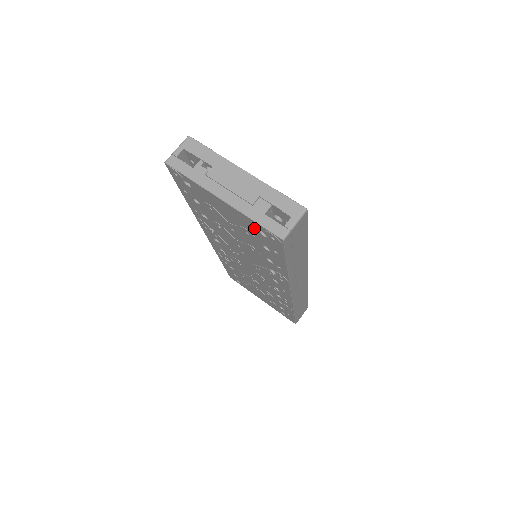
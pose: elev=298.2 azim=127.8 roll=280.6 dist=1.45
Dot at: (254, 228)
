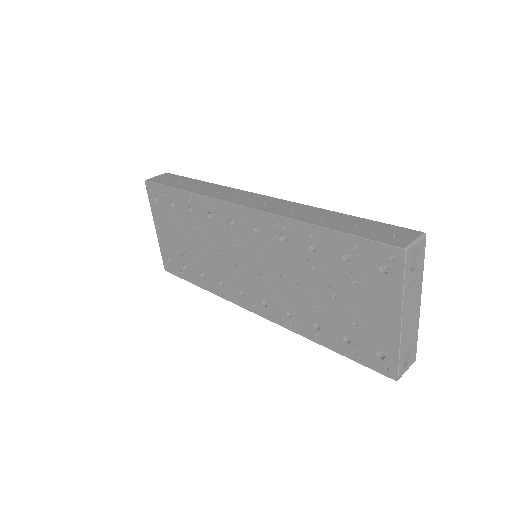
Dot at: (381, 345)
